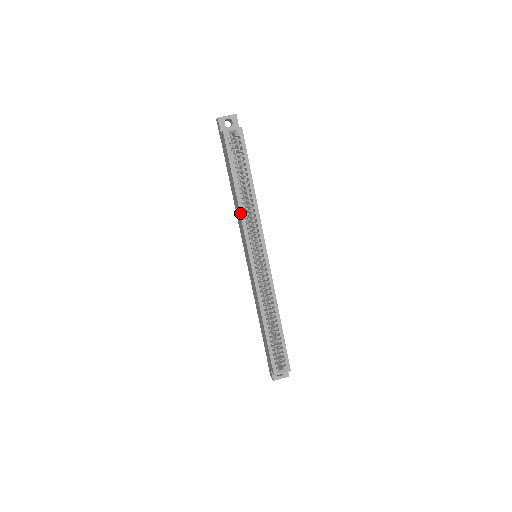
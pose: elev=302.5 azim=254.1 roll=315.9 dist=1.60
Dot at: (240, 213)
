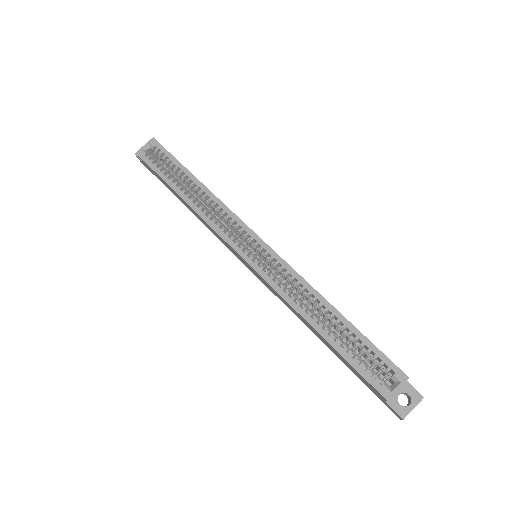
Dot at: (197, 214)
